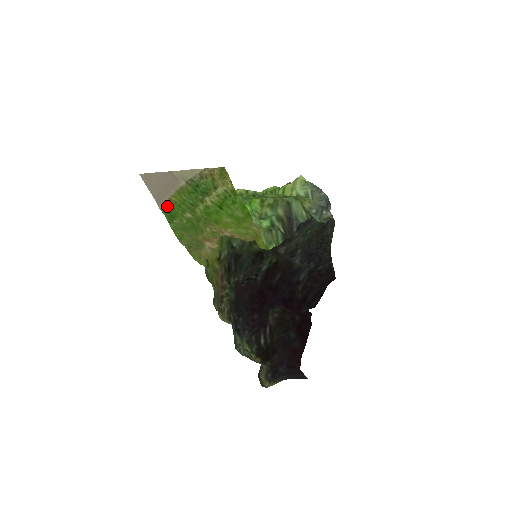
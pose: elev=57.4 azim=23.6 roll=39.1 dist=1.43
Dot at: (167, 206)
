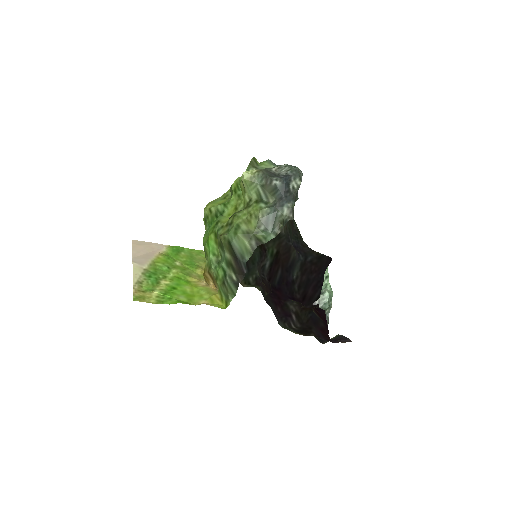
Dot at: (166, 251)
